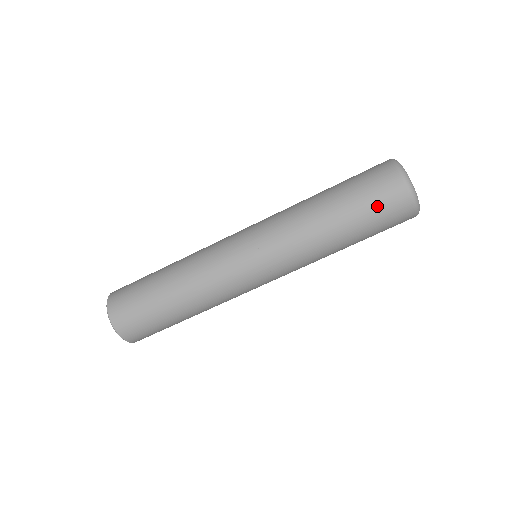
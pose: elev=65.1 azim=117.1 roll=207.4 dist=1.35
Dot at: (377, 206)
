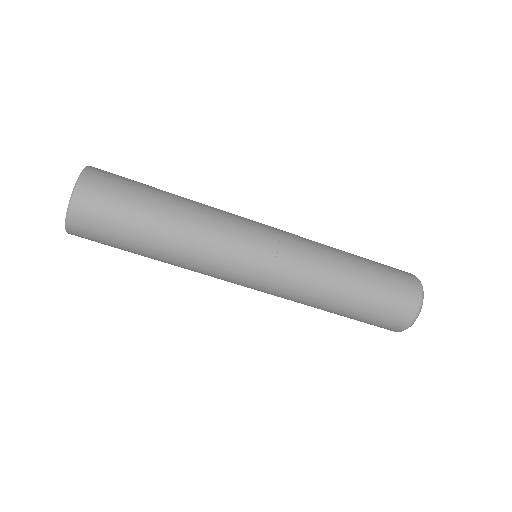
Dot at: (378, 320)
